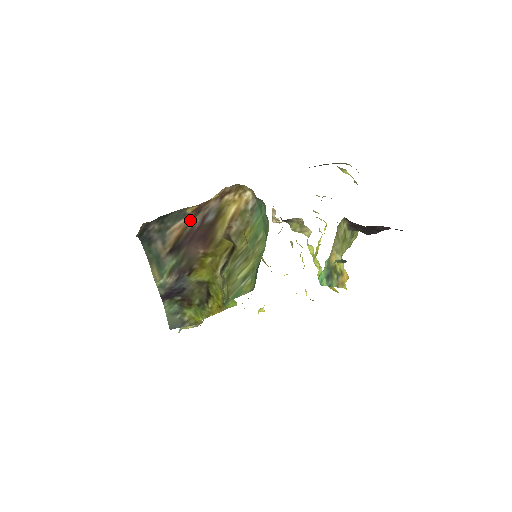
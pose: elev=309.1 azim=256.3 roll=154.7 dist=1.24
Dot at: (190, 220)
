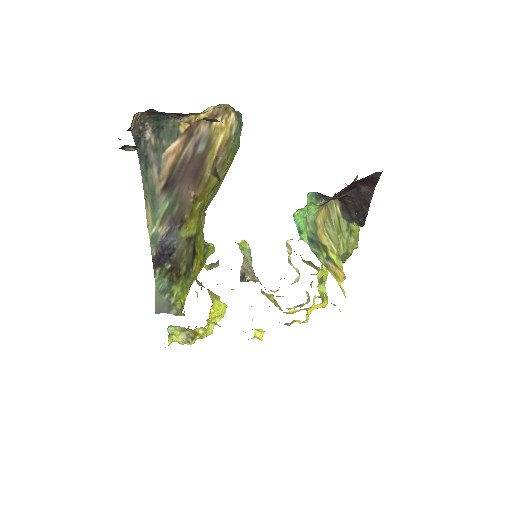
Dot at: (183, 145)
